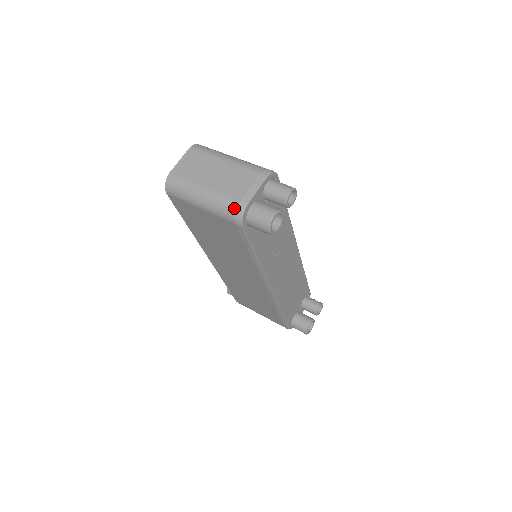
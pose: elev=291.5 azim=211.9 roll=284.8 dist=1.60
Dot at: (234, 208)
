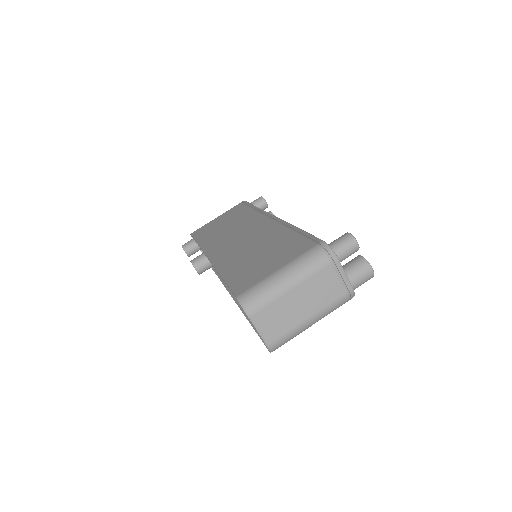
Dot at: (346, 300)
